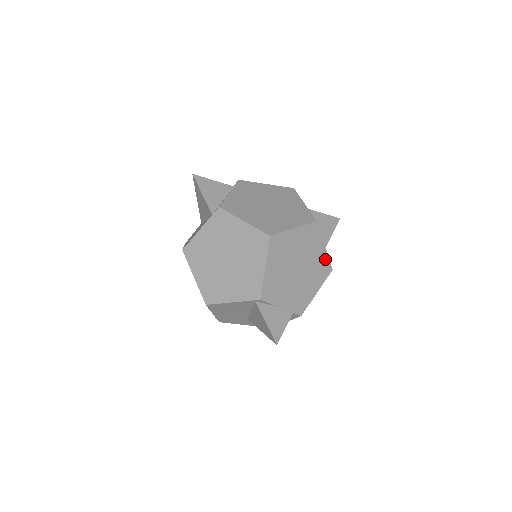
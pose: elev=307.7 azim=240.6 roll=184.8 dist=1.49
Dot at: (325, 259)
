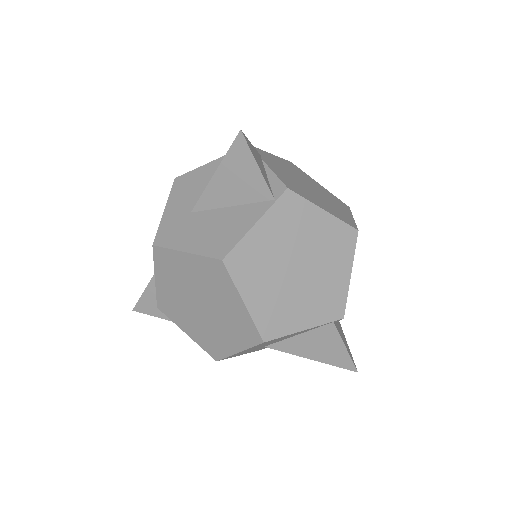
Dot at: occluded
